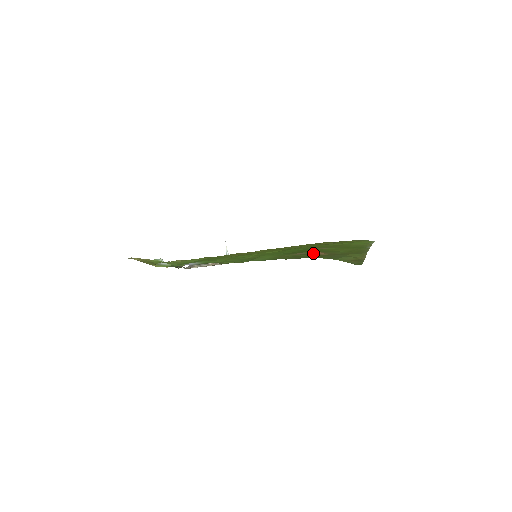
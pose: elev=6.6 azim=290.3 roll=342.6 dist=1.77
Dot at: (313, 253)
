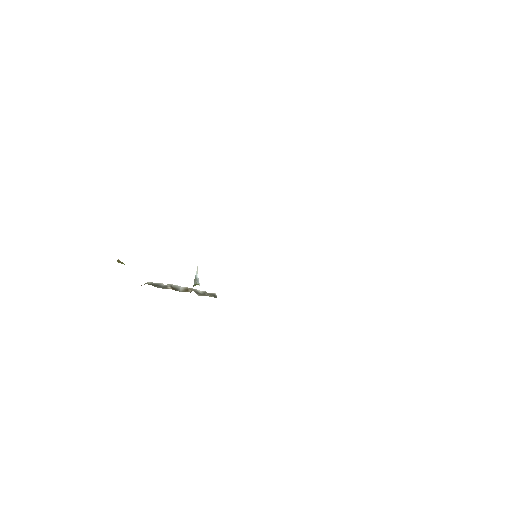
Dot at: occluded
